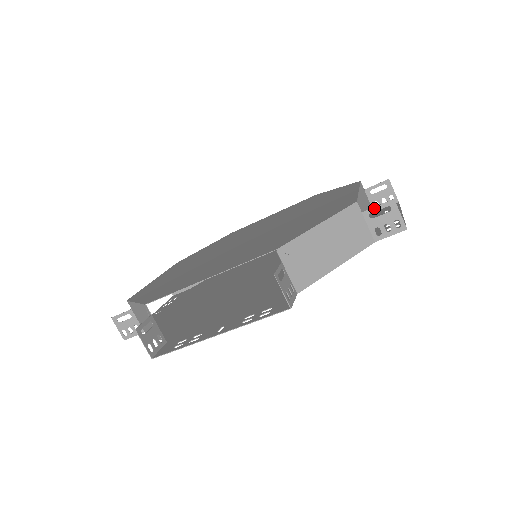
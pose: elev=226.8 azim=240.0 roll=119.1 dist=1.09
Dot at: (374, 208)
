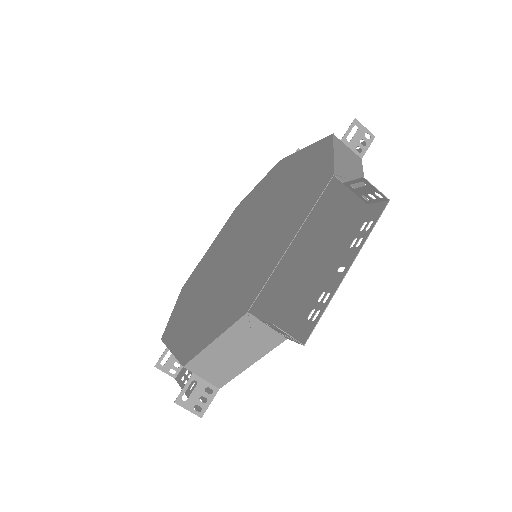
Dot at: (264, 322)
